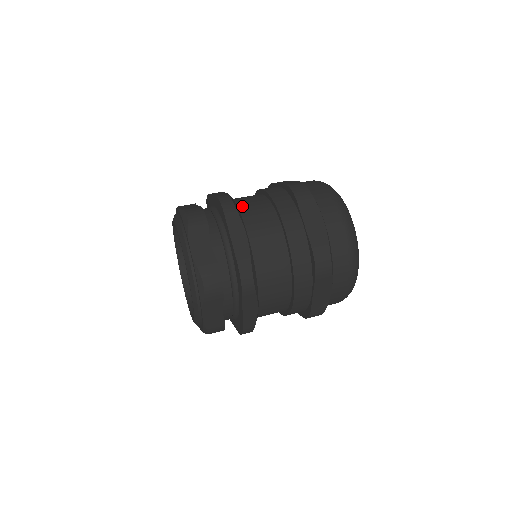
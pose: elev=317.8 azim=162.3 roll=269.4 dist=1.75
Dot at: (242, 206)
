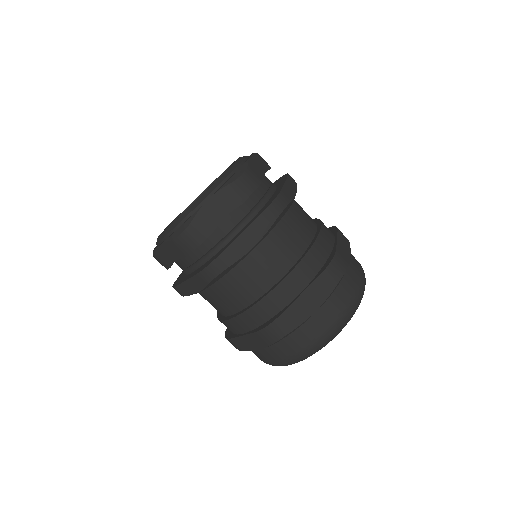
Dot at: occluded
